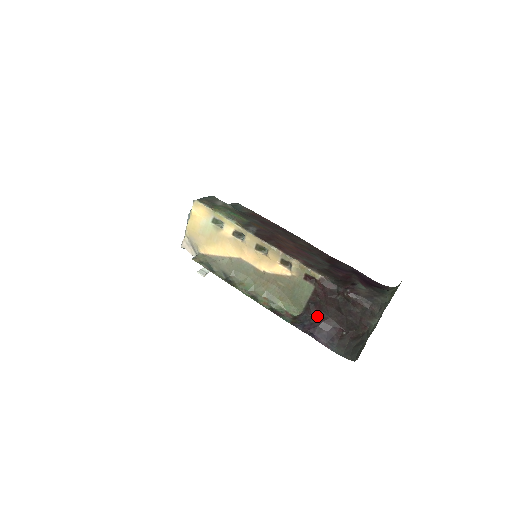
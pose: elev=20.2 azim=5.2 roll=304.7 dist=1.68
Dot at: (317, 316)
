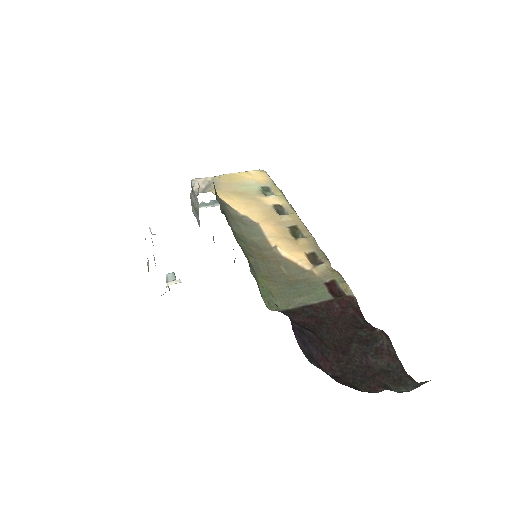
Dot at: (305, 325)
